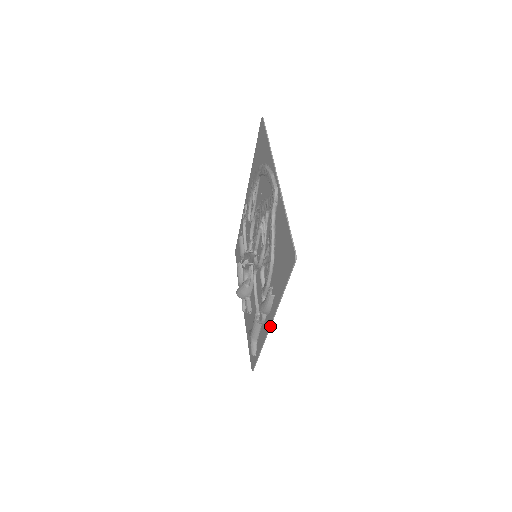
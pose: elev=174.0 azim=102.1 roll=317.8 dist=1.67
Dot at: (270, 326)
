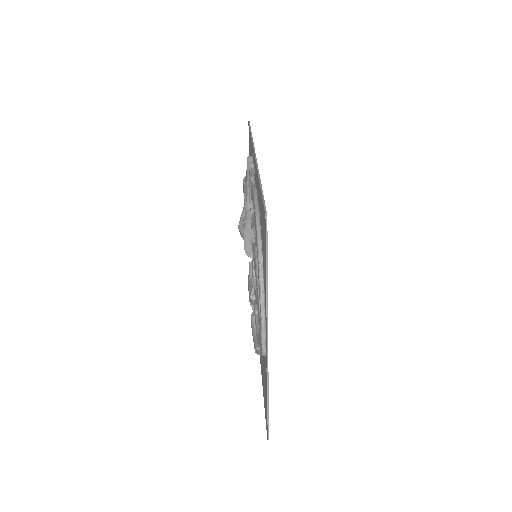
Dot at: occluded
